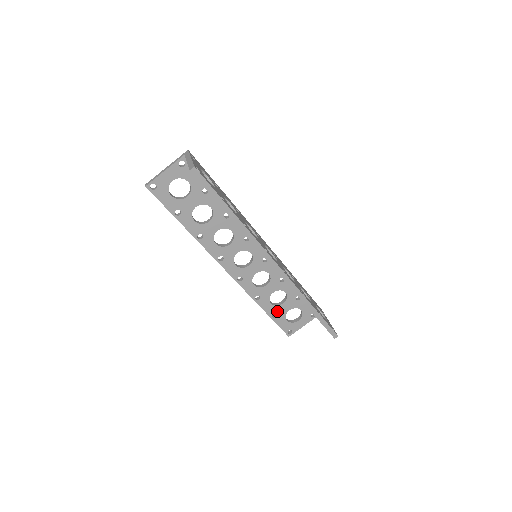
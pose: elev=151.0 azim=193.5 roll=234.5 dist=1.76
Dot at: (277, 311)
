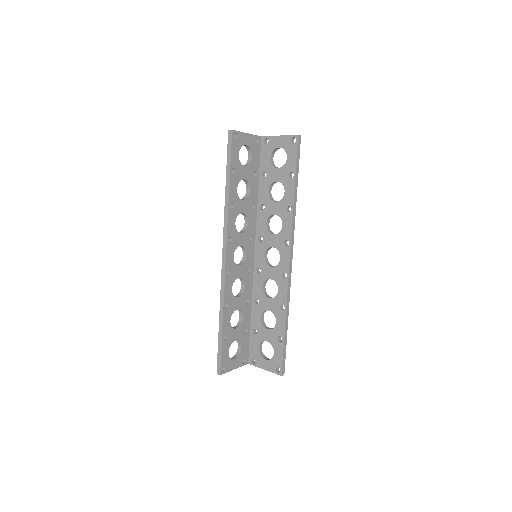
Dot at: (229, 334)
